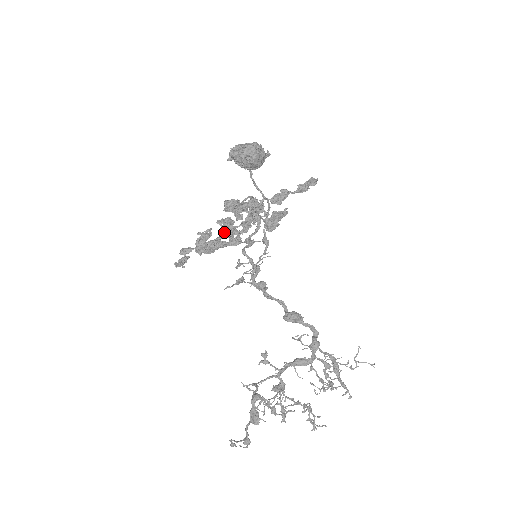
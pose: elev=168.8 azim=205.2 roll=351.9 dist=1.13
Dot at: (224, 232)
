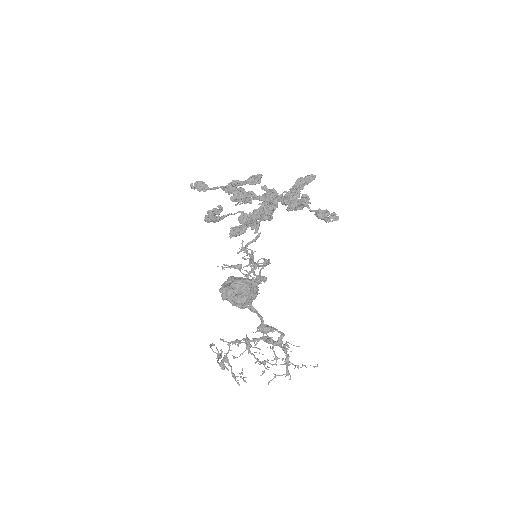
Dot at: (240, 190)
